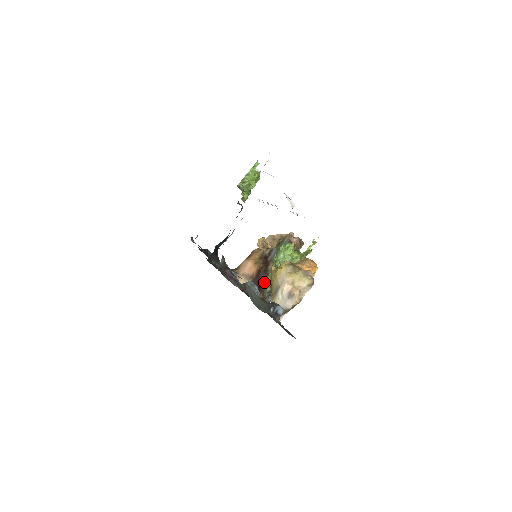
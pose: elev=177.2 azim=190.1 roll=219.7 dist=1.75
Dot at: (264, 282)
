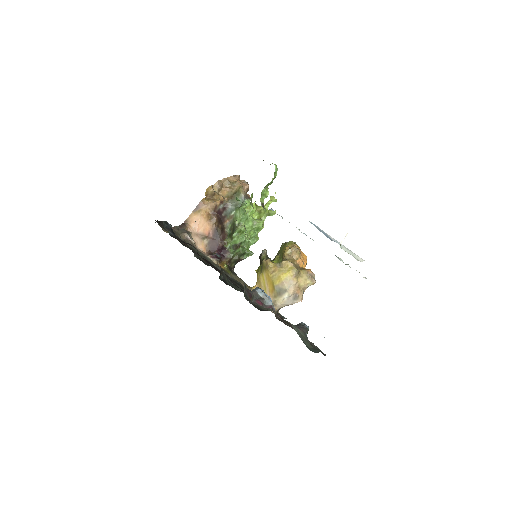
Dot at: (228, 247)
